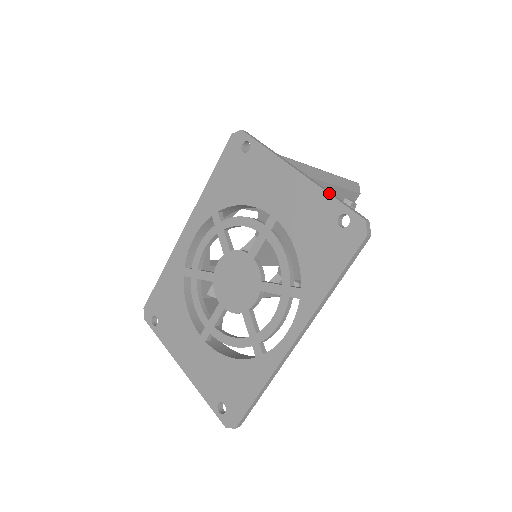
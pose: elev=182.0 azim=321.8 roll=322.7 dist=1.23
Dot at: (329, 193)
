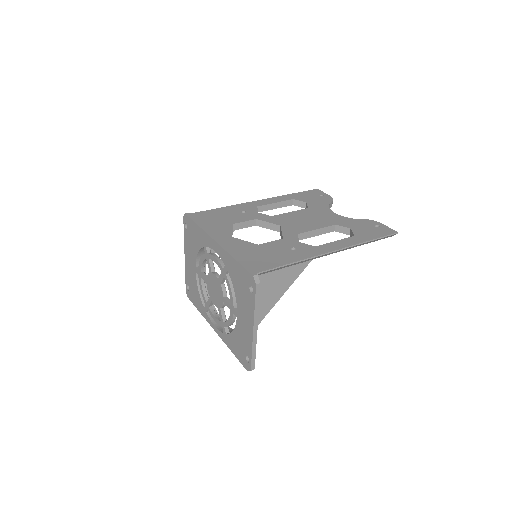
Dot at: (252, 351)
